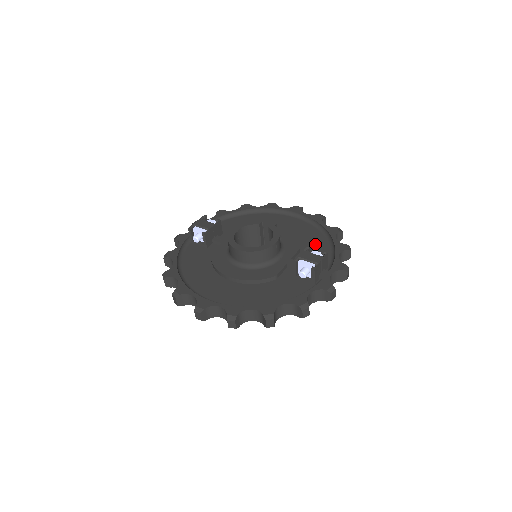
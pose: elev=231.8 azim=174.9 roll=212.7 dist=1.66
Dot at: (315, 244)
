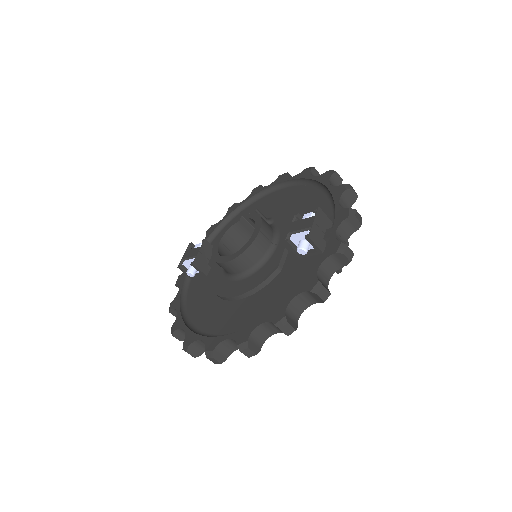
Dot at: (311, 205)
